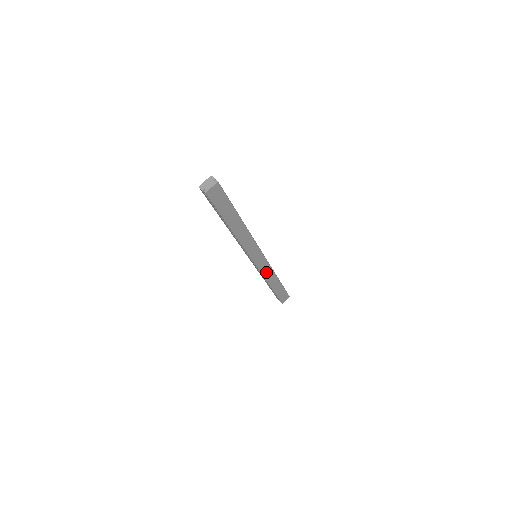
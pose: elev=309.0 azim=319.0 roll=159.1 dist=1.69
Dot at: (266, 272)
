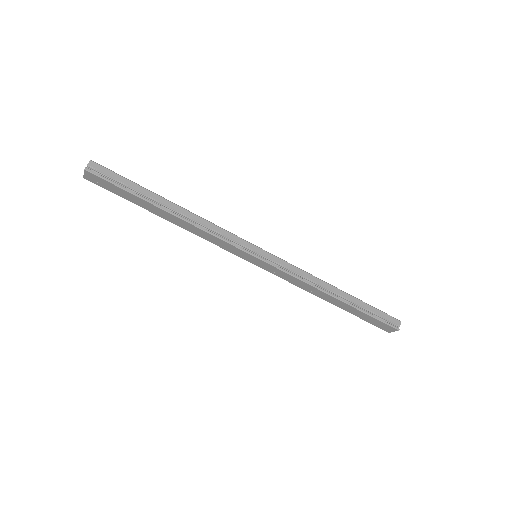
Dot at: (293, 281)
